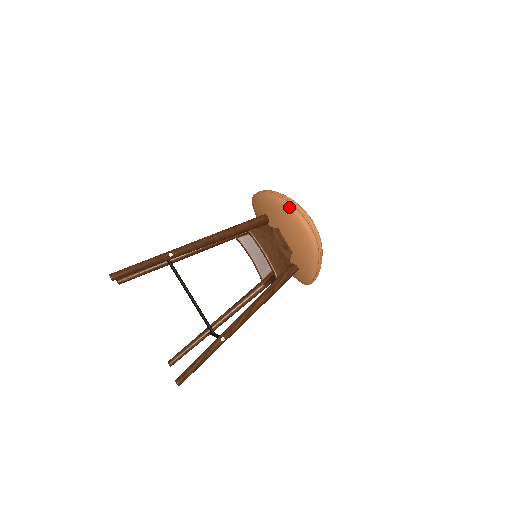
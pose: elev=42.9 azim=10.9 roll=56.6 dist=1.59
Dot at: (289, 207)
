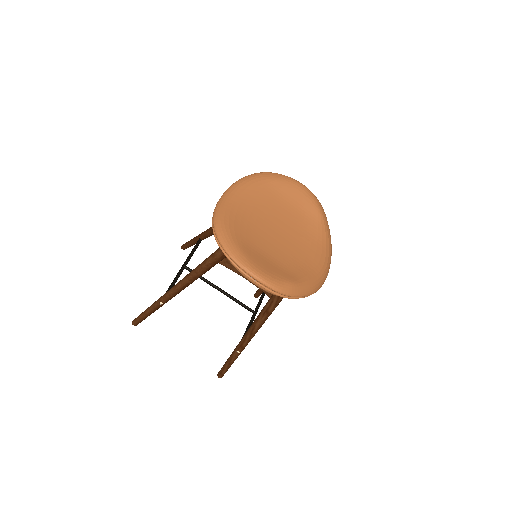
Dot at: occluded
